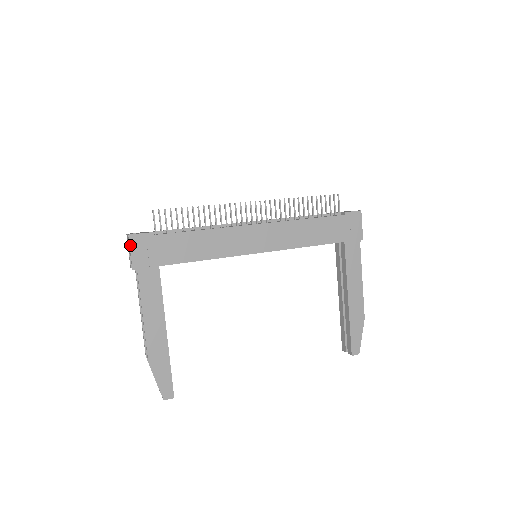
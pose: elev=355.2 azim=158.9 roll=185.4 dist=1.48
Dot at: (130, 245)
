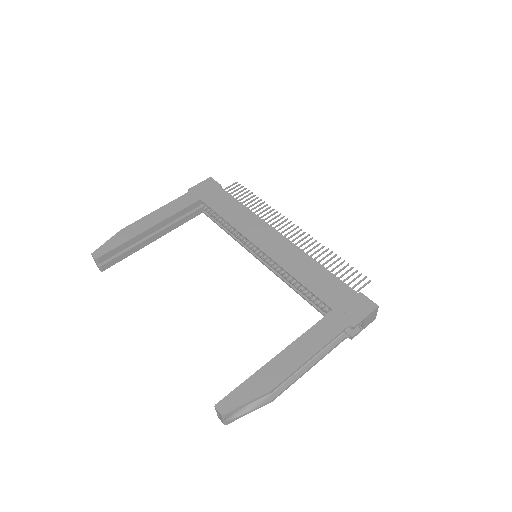
Dot at: (204, 181)
